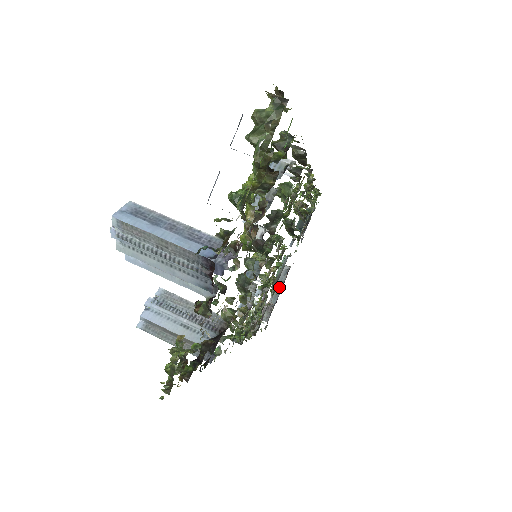
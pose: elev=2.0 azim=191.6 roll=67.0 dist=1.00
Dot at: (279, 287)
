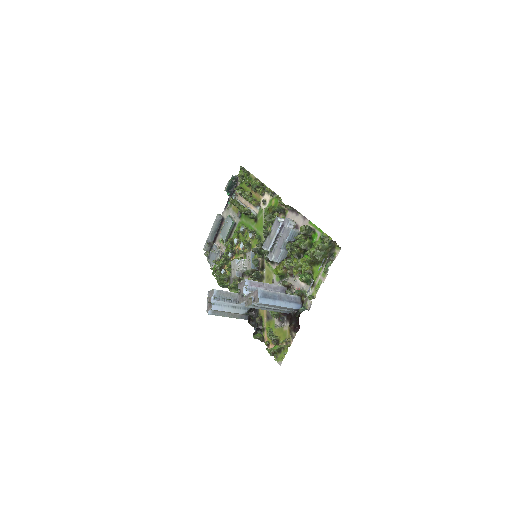
Dot at: (216, 230)
